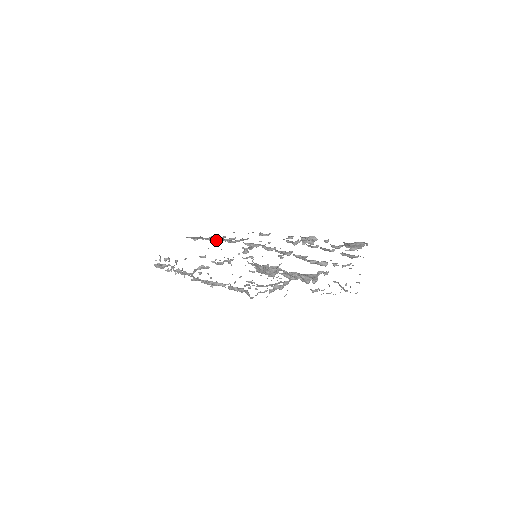
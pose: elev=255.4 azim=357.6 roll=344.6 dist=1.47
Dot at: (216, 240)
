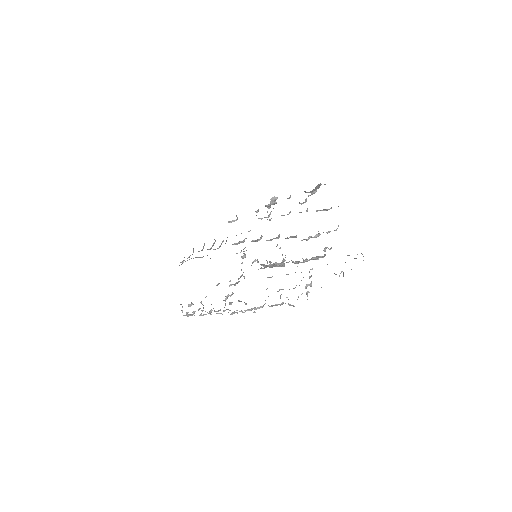
Dot at: occluded
